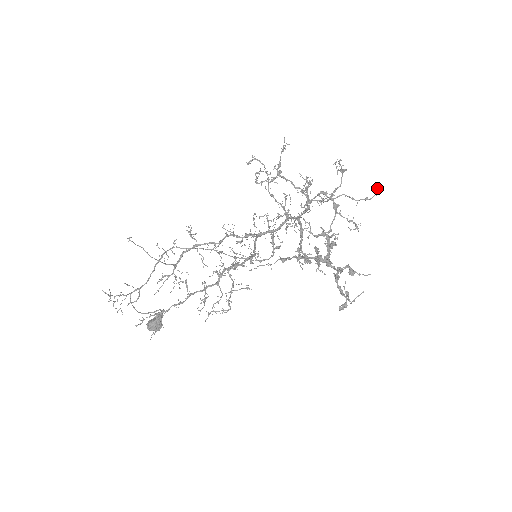
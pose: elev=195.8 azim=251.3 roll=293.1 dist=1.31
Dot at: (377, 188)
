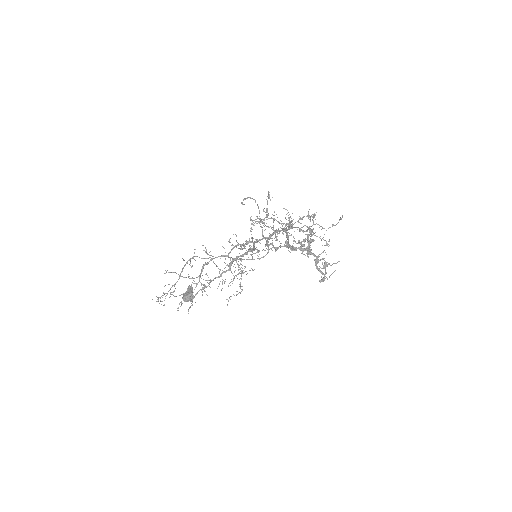
Dot at: (340, 217)
